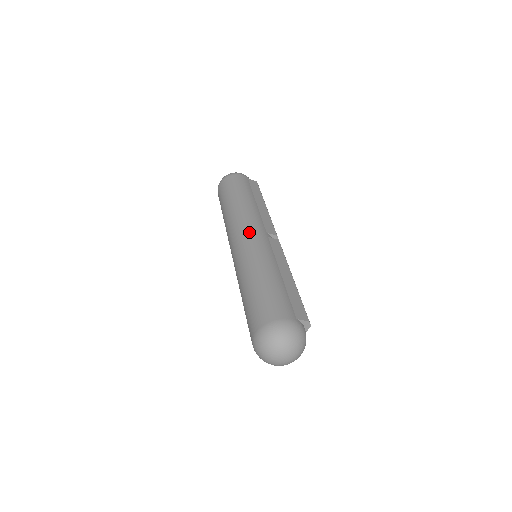
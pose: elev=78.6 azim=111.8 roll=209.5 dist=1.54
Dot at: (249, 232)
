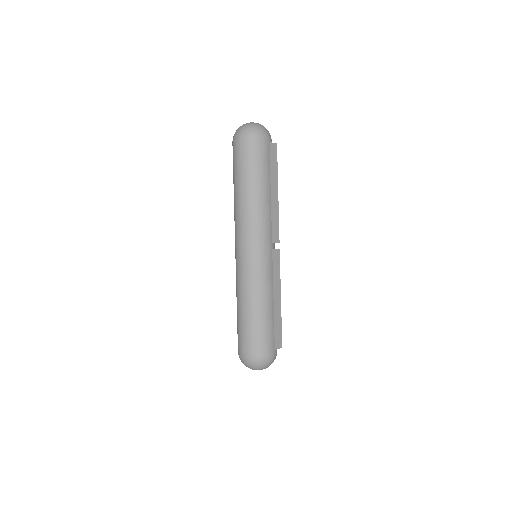
Dot at: (258, 246)
